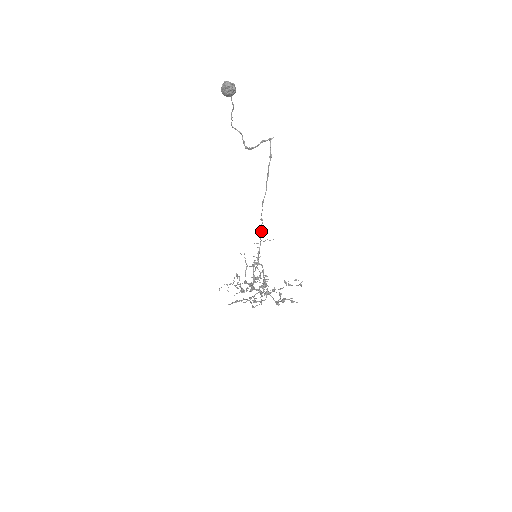
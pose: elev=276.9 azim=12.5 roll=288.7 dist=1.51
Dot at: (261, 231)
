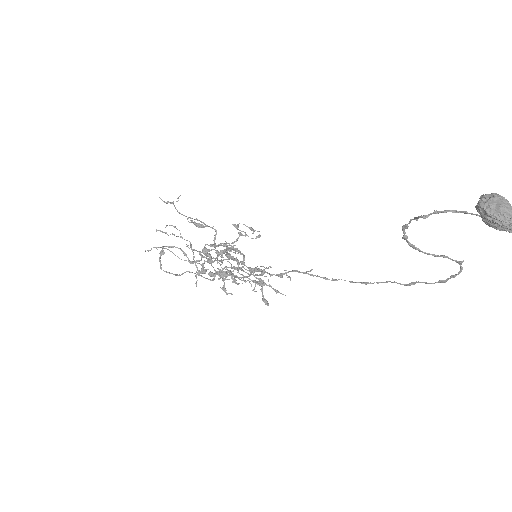
Dot at: occluded
